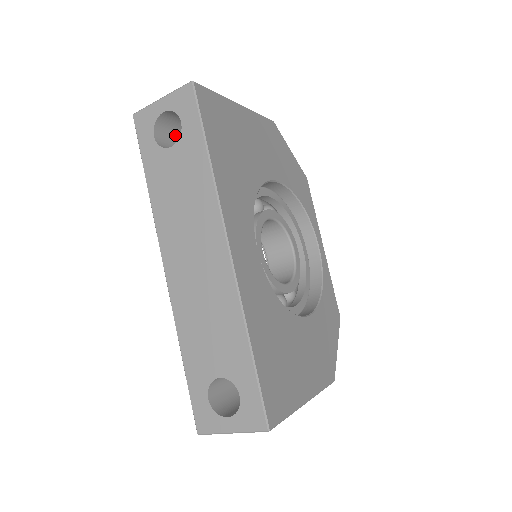
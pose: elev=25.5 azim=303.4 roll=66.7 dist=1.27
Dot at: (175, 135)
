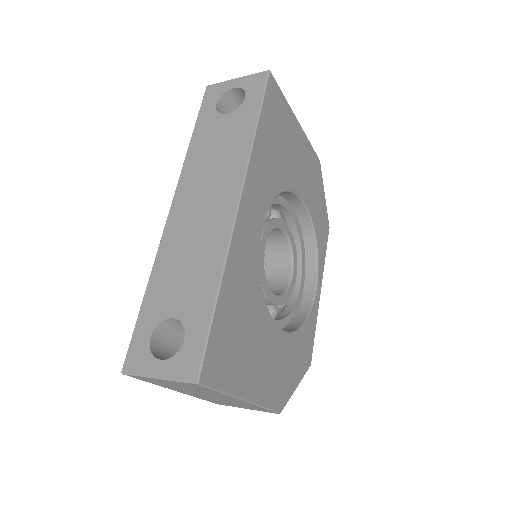
Dot at: occluded
